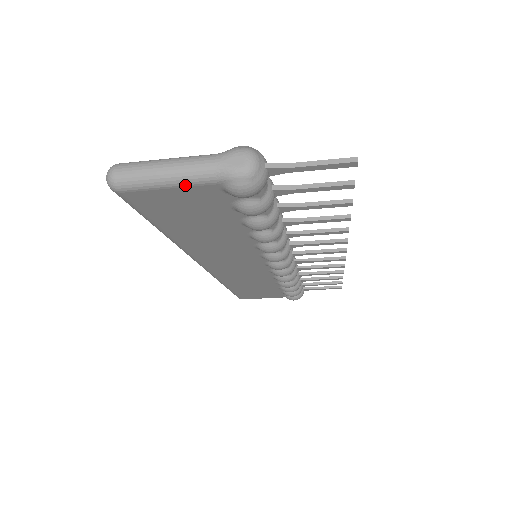
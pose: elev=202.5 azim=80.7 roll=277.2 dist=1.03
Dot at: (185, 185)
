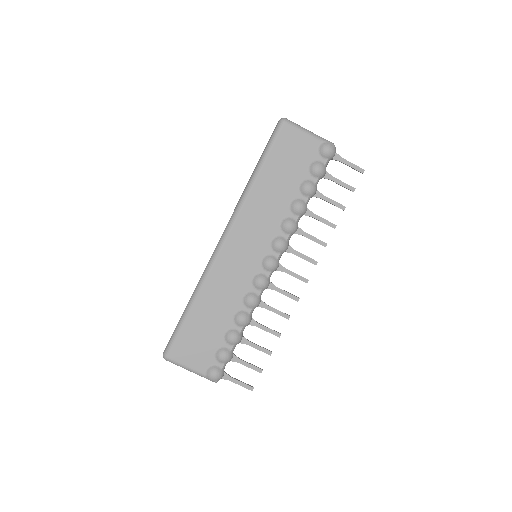
Dot at: (310, 135)
